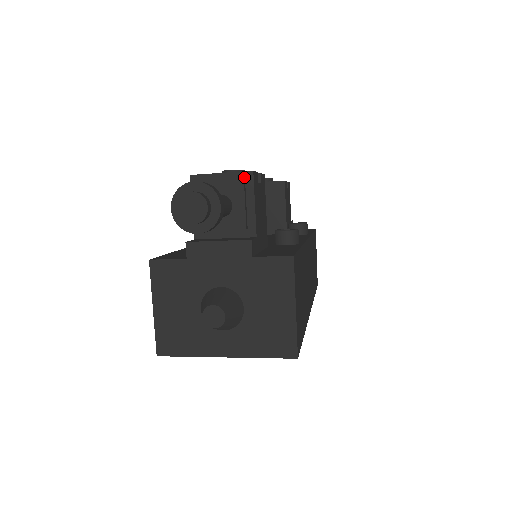
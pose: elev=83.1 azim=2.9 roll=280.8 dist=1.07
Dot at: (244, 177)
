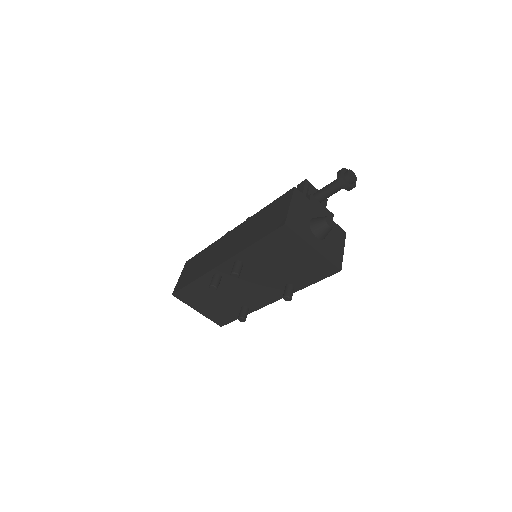
Dot at: occluded
